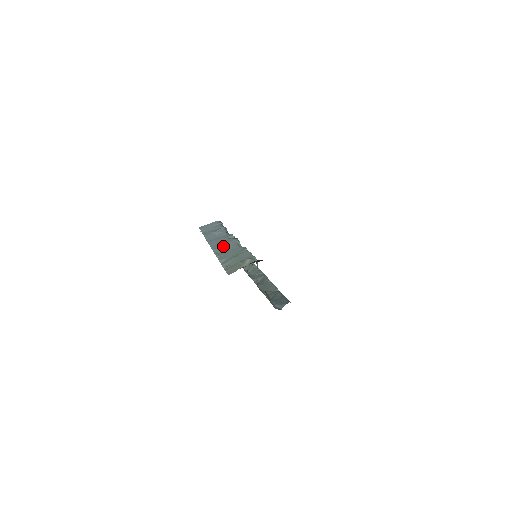
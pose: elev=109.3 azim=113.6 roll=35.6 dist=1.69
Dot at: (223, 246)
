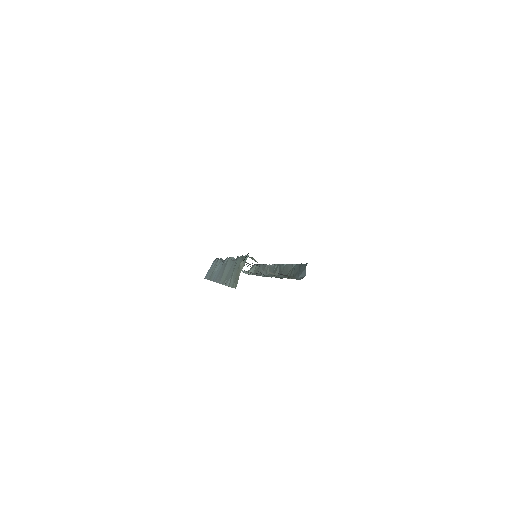
Dot at: (224, 273)
